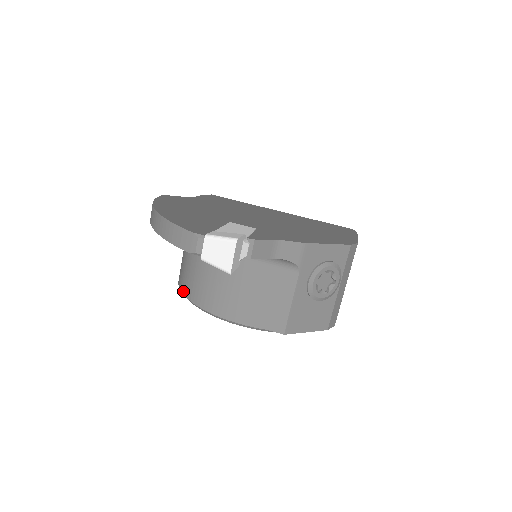
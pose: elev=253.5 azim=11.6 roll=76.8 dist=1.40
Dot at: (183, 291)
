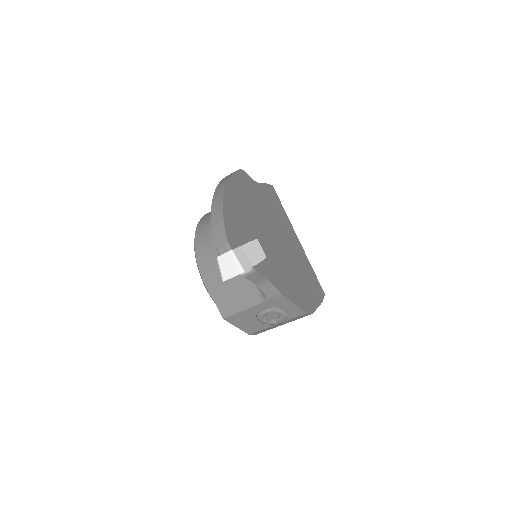
Dot at: (197, 233)
